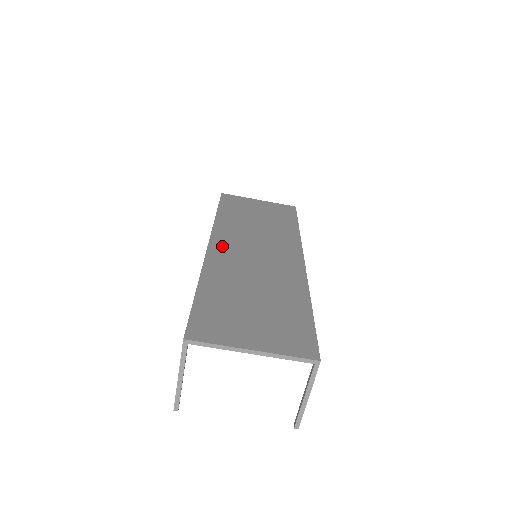
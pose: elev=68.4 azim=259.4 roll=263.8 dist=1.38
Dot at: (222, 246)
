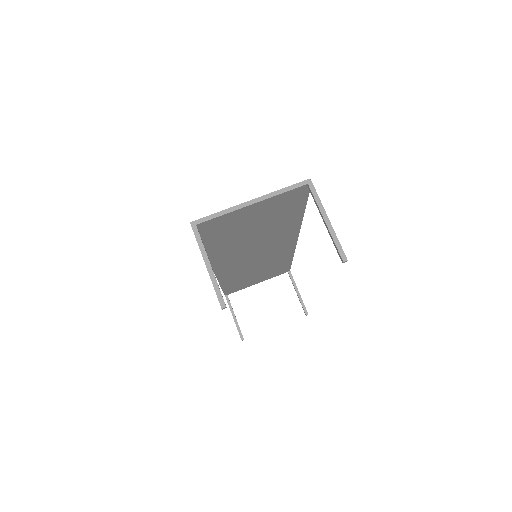
Dot at: occluded
